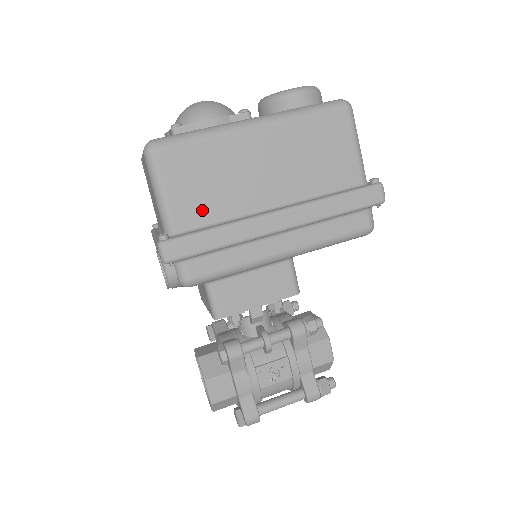
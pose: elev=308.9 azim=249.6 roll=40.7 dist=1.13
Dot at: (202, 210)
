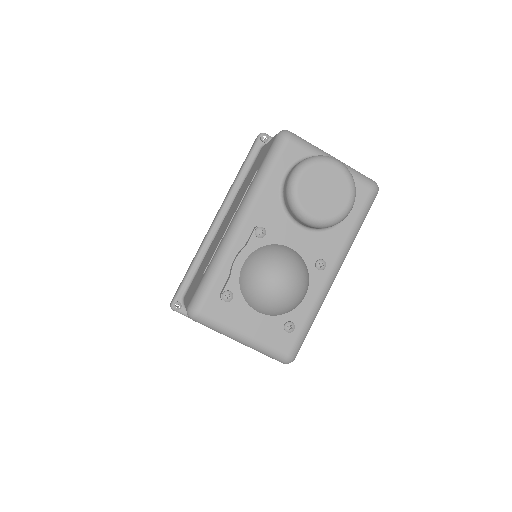
Dot at: occluded
